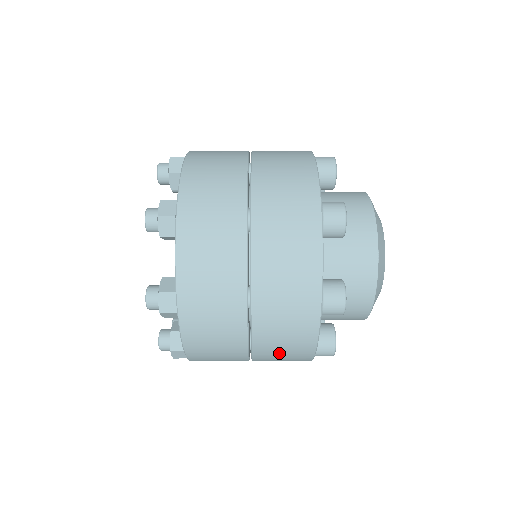
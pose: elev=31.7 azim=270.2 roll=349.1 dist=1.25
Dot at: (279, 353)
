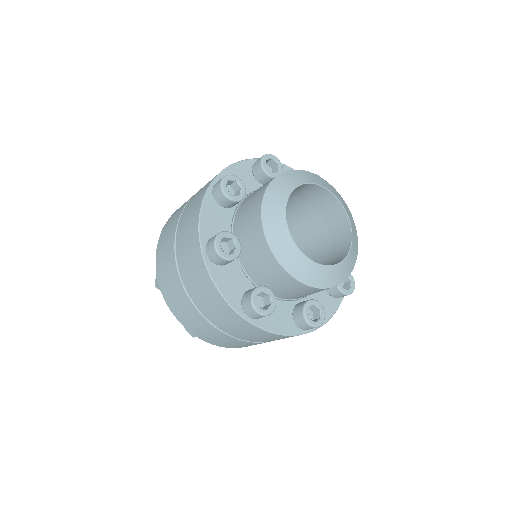
Dot at: (273, 339)
